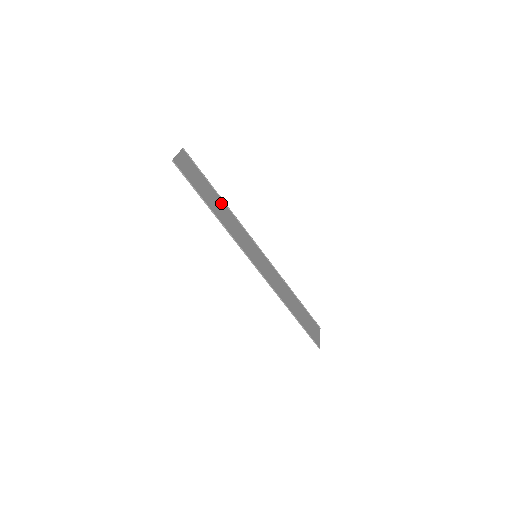
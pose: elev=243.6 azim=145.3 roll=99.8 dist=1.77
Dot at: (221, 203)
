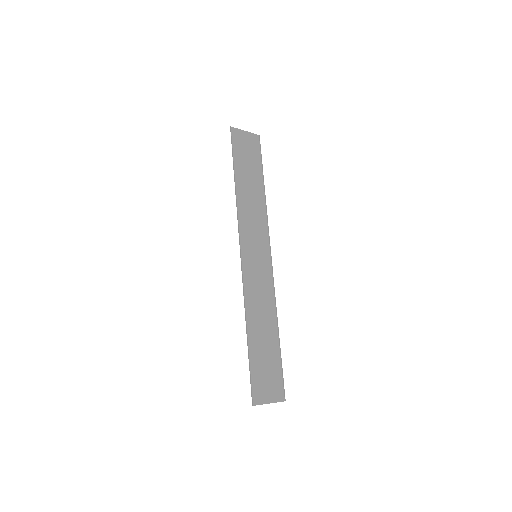
Dot at: (260, 193)
